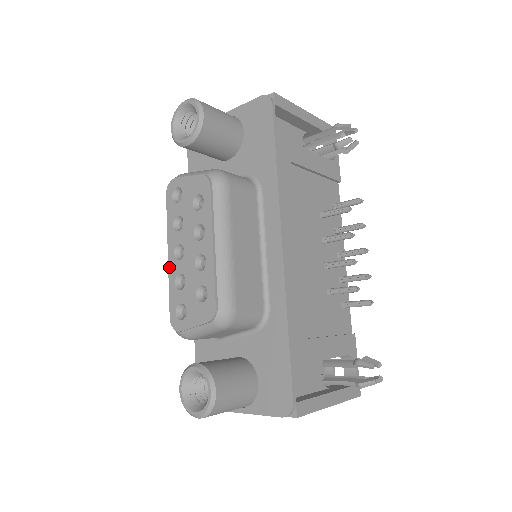
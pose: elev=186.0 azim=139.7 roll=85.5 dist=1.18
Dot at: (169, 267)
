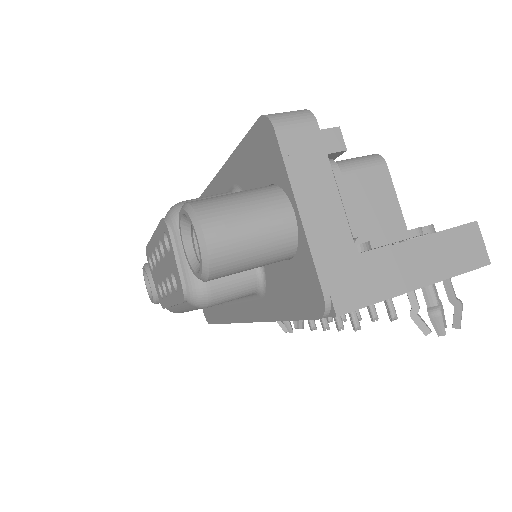
Dot at: (151, 240)
